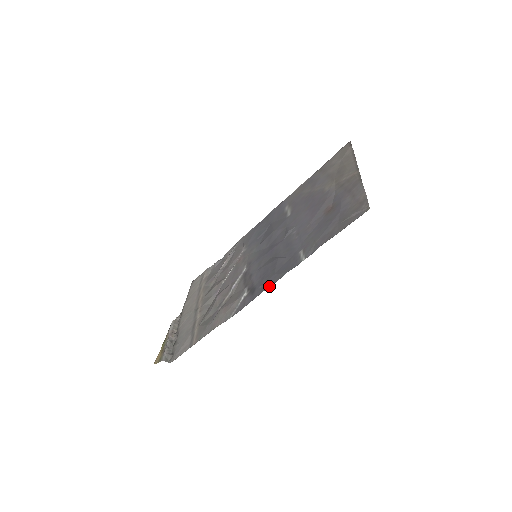
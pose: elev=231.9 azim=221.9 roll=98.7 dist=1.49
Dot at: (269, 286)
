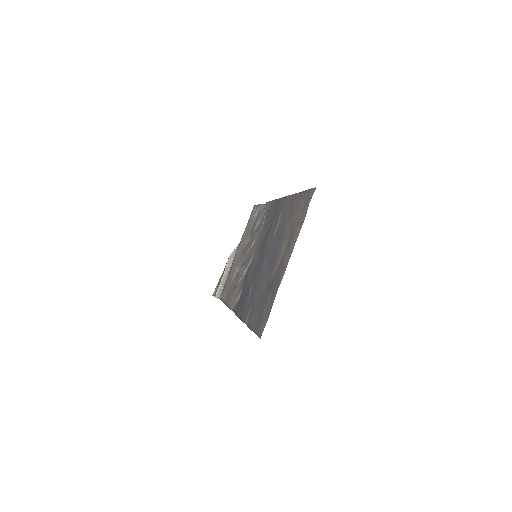
Dot at: (238, 316)
